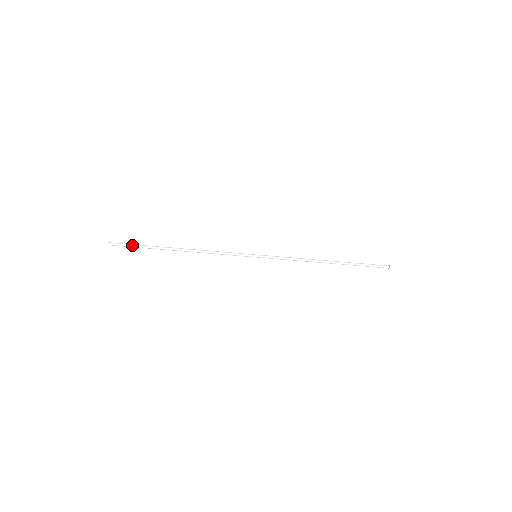
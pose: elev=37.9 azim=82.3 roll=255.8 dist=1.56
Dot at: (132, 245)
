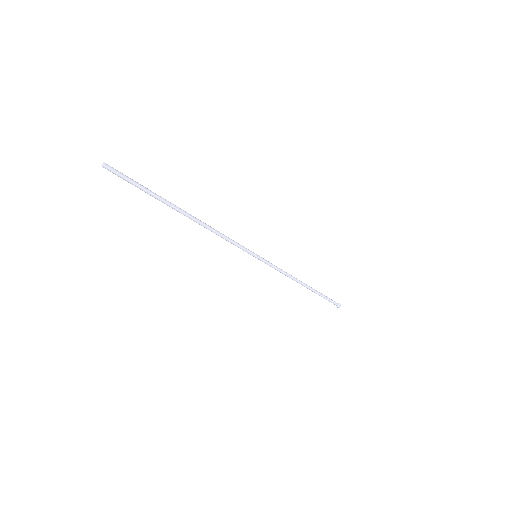
Dot at: (136, 182)
